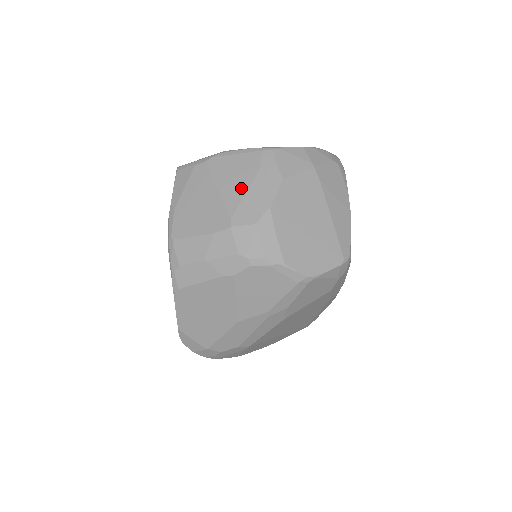
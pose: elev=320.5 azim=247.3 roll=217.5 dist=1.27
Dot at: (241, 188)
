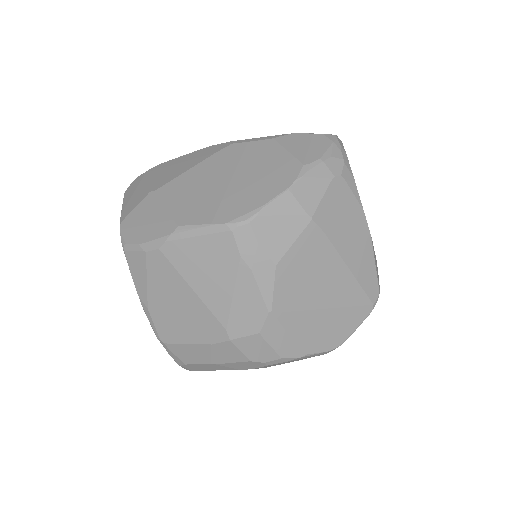
Dot at: (224, 289)
